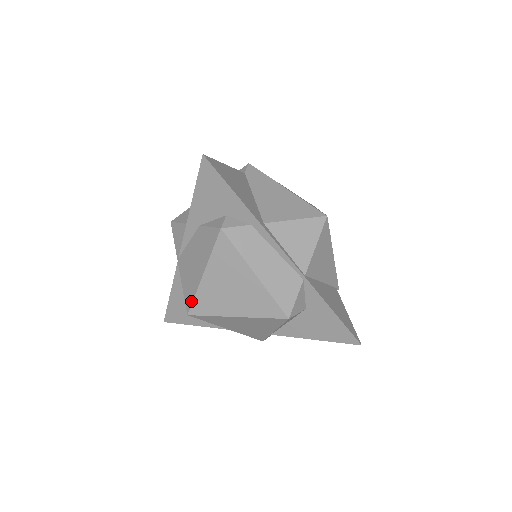
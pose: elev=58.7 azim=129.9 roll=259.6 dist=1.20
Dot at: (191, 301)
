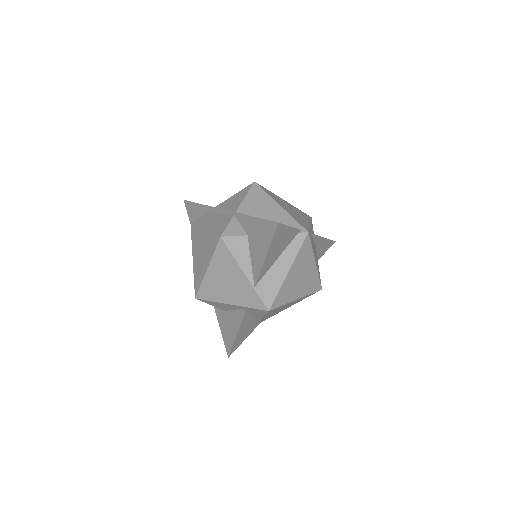
Dot at: (195, 286)
